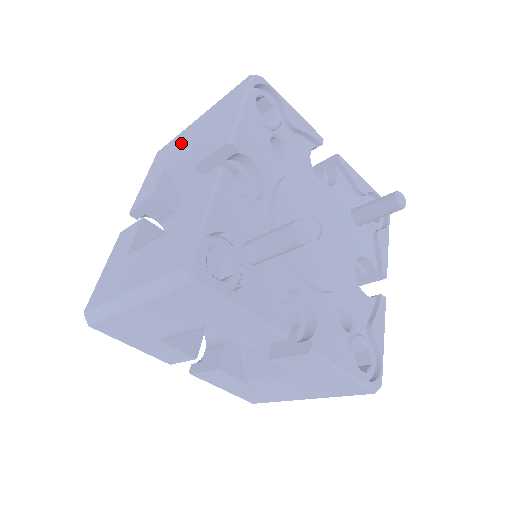
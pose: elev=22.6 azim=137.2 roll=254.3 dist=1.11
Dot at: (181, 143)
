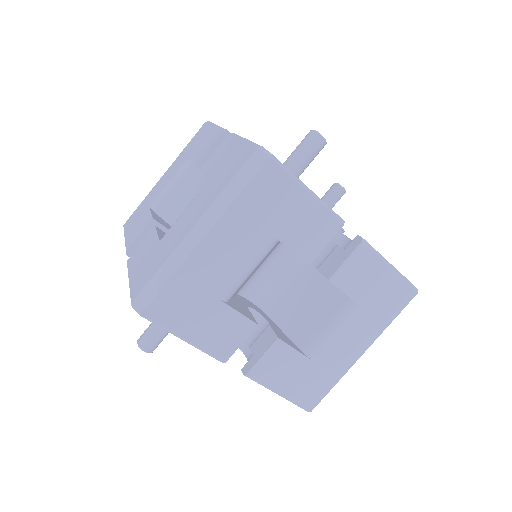
Dot at: (157, 190)
